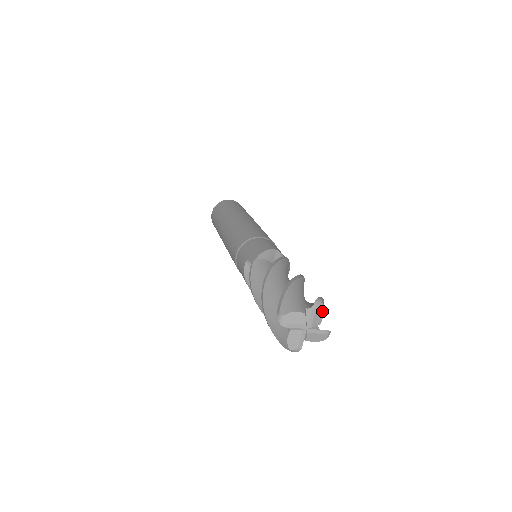
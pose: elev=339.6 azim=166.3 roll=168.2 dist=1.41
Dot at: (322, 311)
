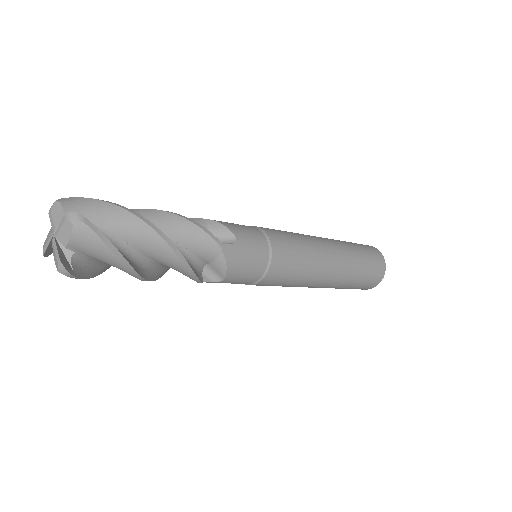
Dot at: (71, 231)
